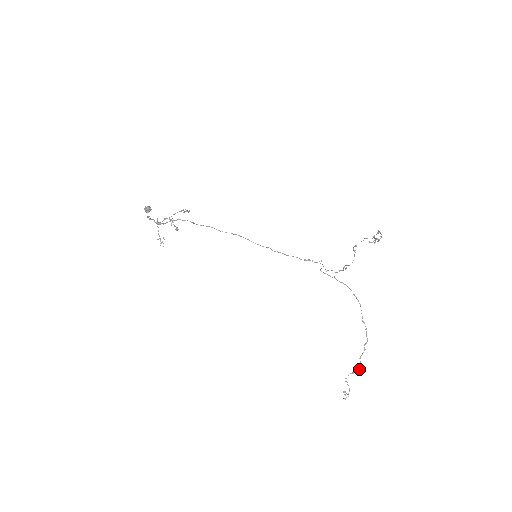
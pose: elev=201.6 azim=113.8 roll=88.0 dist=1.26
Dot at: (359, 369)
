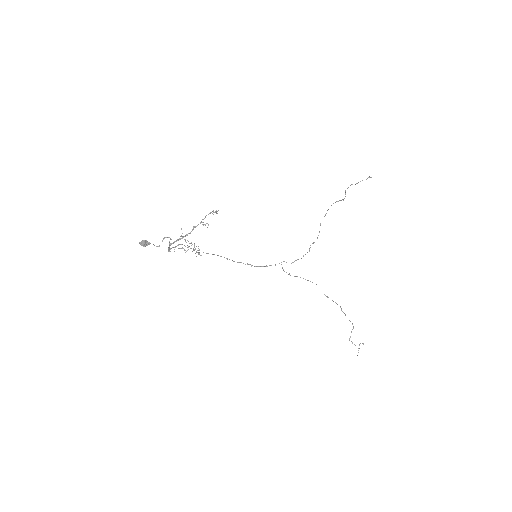
Dot at: (353, 326)
